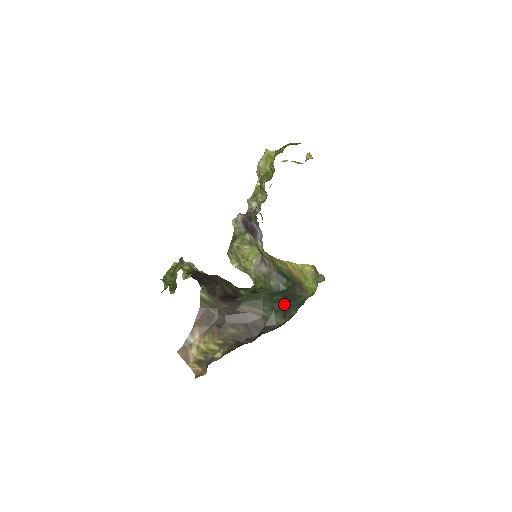
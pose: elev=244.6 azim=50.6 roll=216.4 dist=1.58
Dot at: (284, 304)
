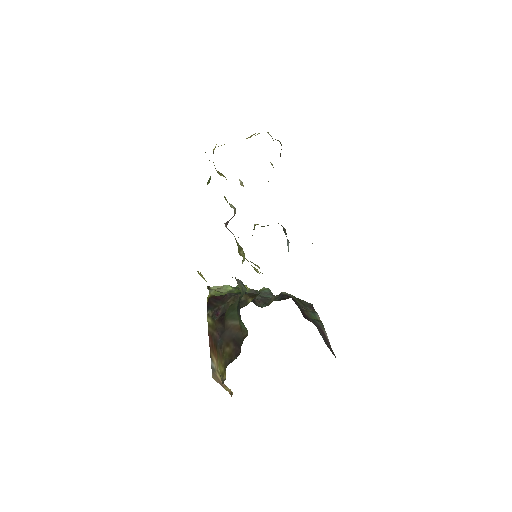
Dot at: (239, 310)
